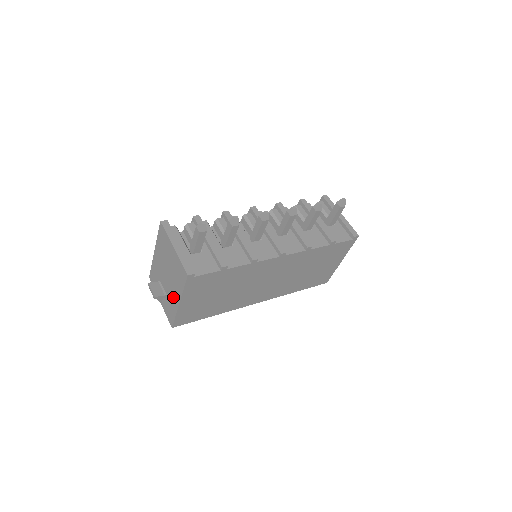
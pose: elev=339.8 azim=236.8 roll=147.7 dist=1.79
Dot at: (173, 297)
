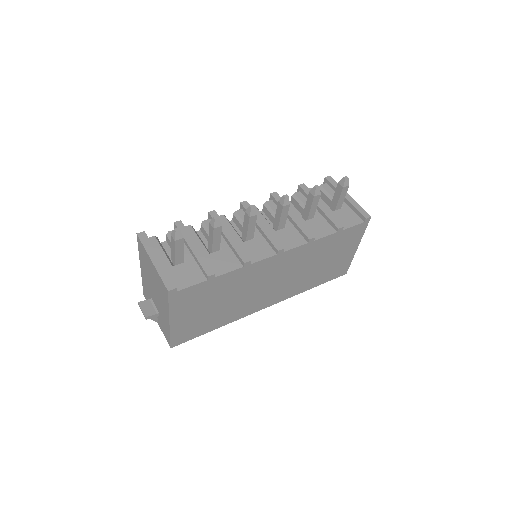
Dot at: (163, 315)
